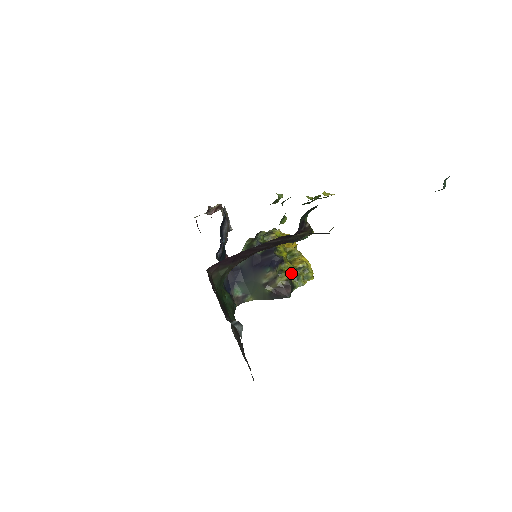
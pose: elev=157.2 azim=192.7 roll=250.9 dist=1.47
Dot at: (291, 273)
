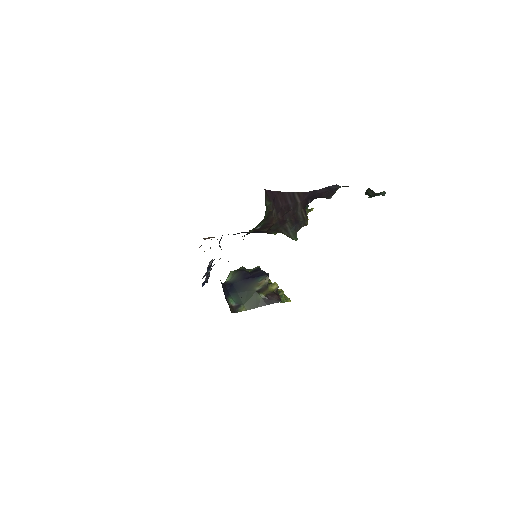
Dot at: occluded
